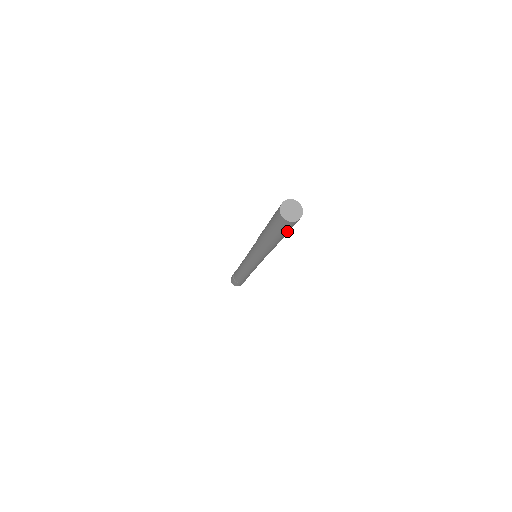
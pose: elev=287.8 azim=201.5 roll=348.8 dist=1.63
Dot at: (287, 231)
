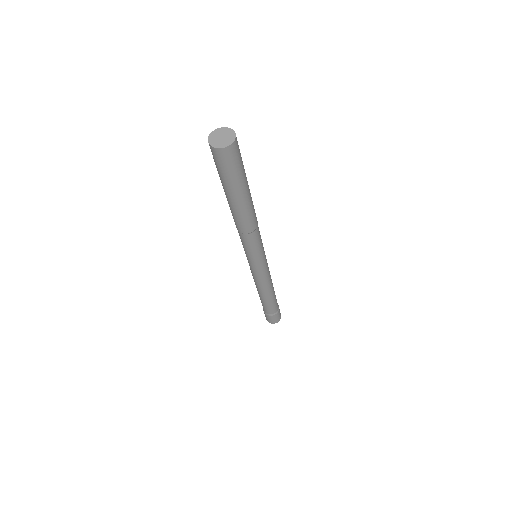
Dot at: (233, 176)
